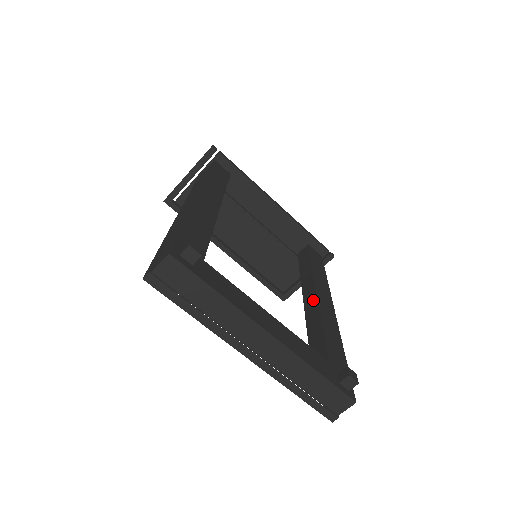
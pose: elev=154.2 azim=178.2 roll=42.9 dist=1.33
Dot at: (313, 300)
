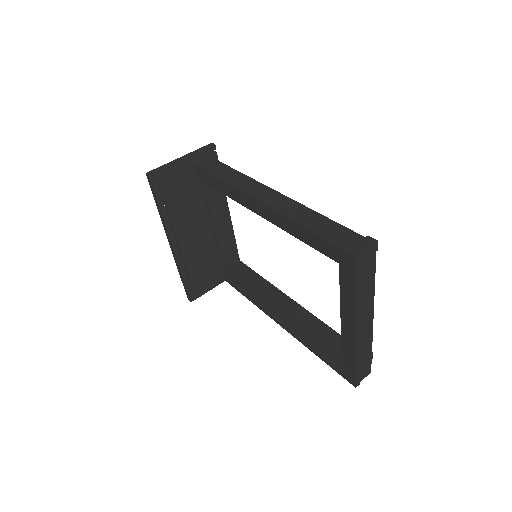
Dot at: (289, 301)
